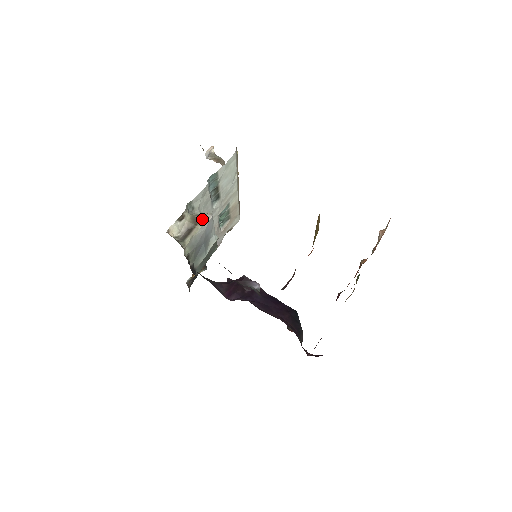
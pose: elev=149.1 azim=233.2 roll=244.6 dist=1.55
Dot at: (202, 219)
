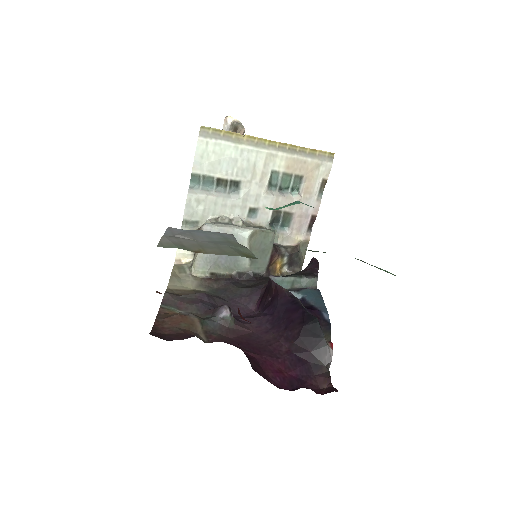
Dot at: occluded
